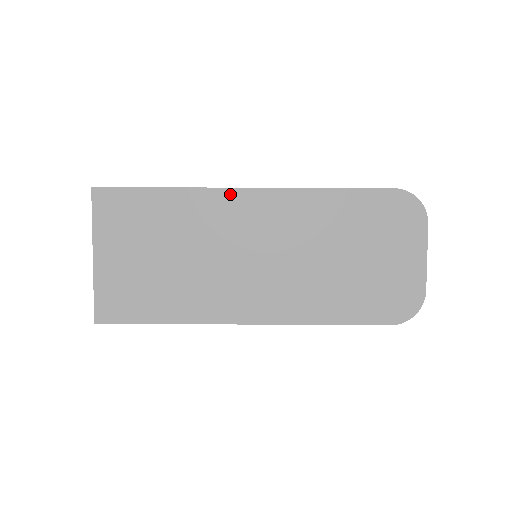
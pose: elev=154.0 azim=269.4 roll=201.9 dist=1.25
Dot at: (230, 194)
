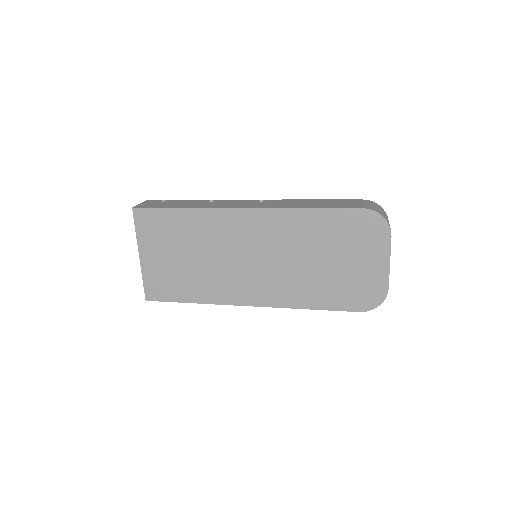
Dot at: (232, 213)
